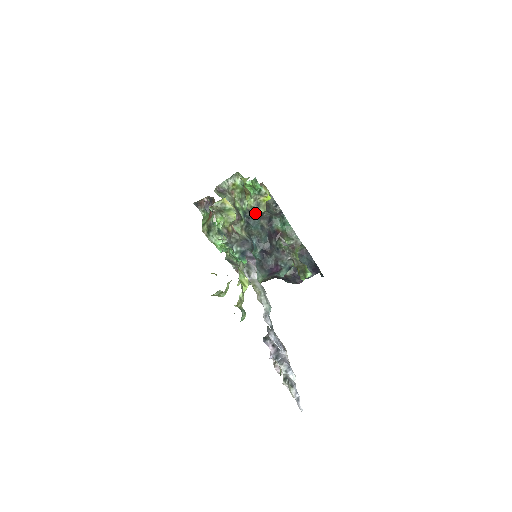
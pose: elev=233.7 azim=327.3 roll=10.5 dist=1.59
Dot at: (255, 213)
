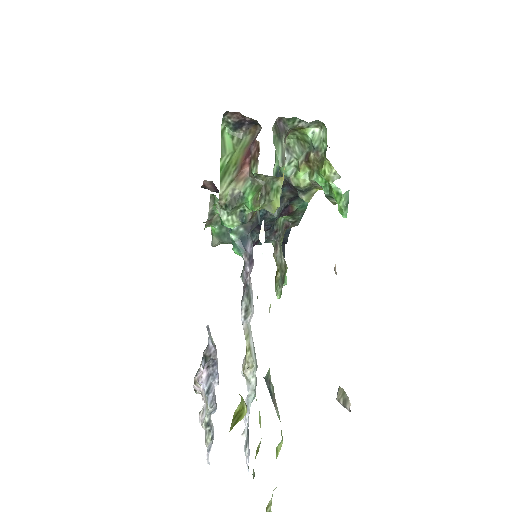
Dot at: occluded
